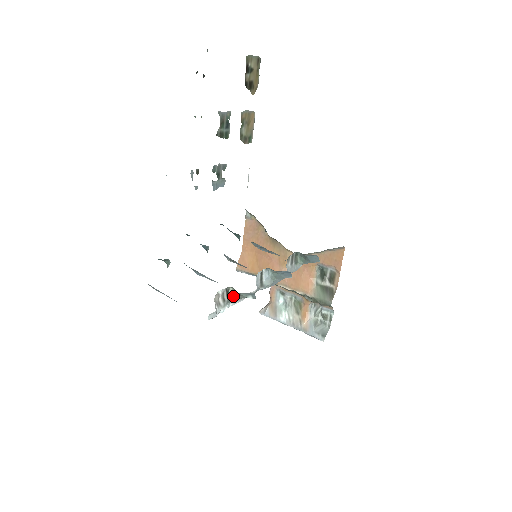
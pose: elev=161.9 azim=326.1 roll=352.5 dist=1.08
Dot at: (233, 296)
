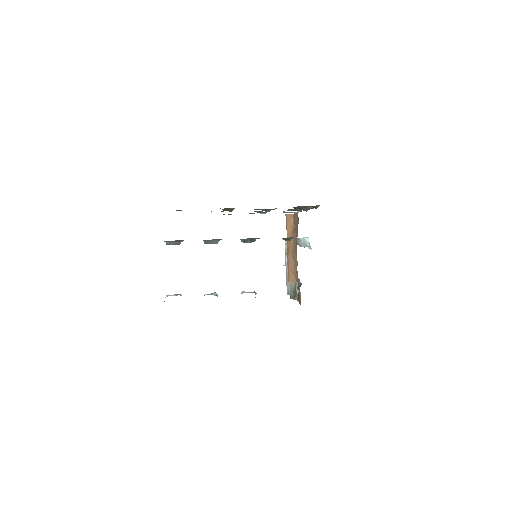
Dot at: occluded
